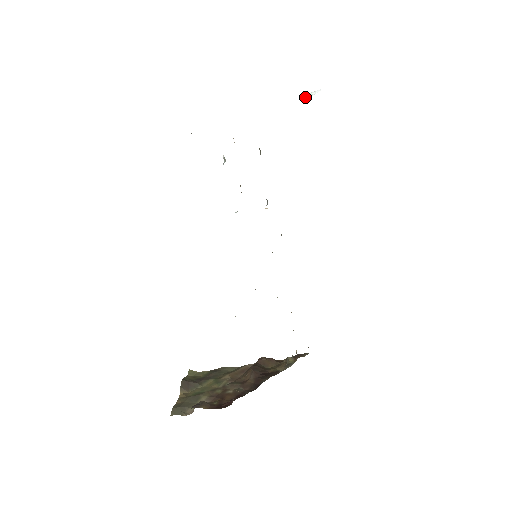
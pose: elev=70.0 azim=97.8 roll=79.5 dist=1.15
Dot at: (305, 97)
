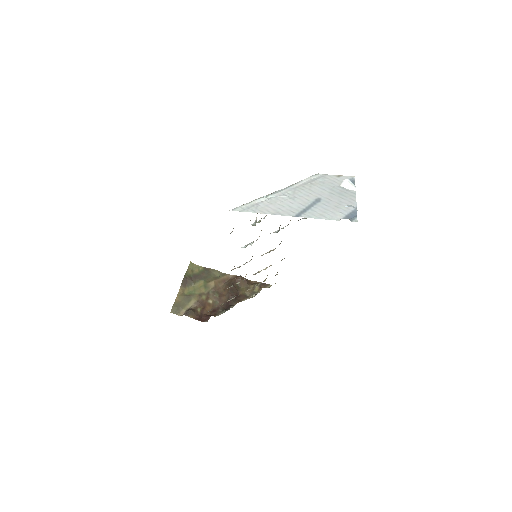
Dot at: (343, 183)
